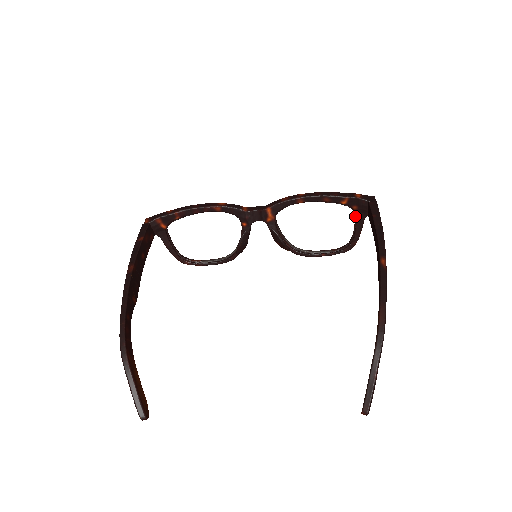
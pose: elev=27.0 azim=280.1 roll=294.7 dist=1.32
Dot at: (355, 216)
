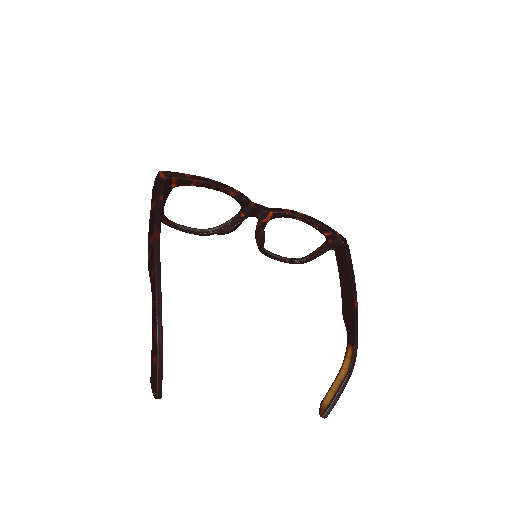
Dot at: (324, 245)
